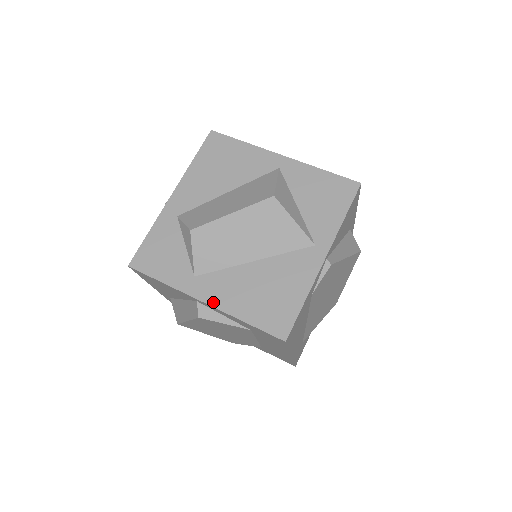
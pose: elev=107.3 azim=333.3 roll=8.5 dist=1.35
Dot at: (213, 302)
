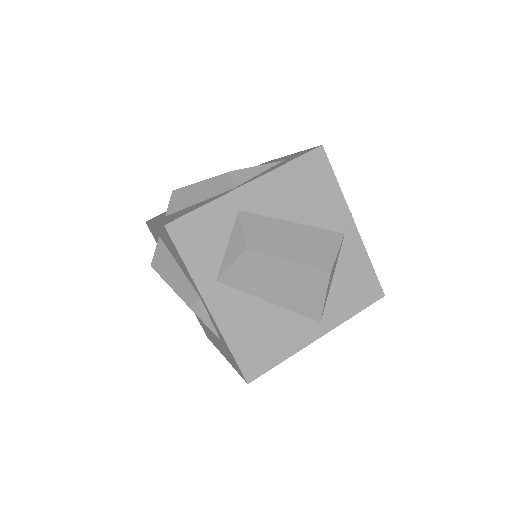
Dot at: (216, 315)
